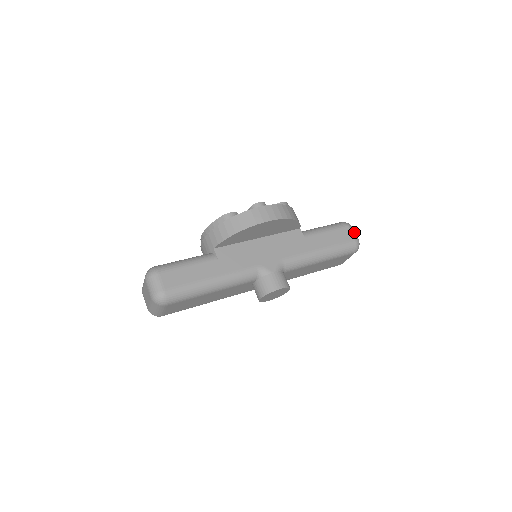
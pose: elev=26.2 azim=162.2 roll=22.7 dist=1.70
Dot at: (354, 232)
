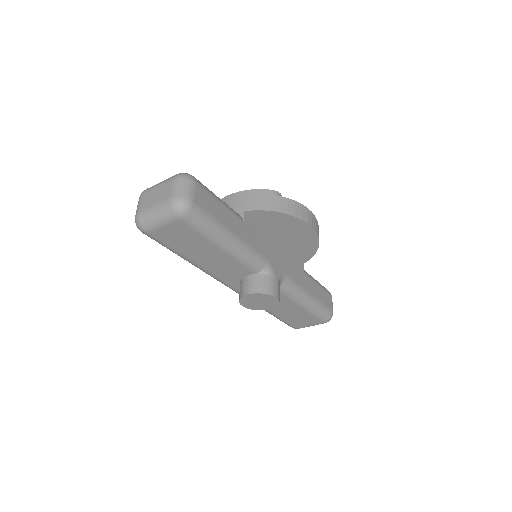
Dot at: (332, 304)
